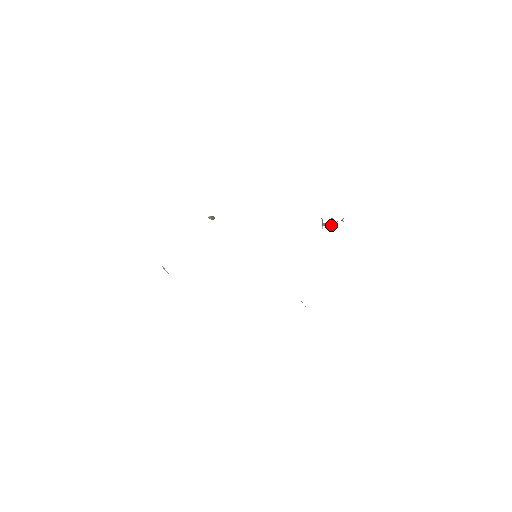
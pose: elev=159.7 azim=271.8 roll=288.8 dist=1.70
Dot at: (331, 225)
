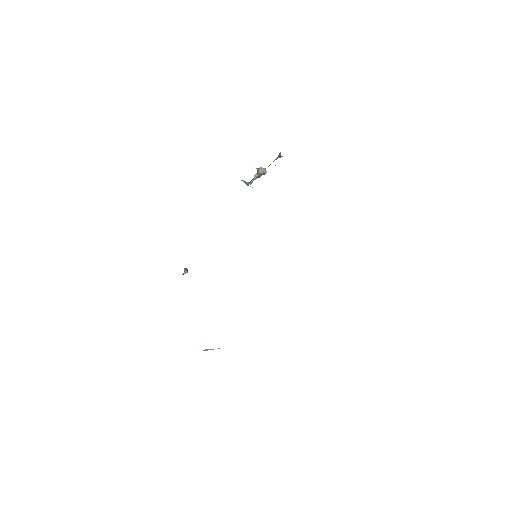
Dot at: occluded
